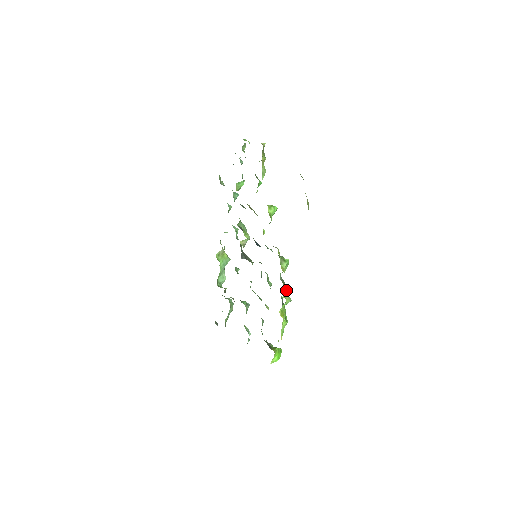
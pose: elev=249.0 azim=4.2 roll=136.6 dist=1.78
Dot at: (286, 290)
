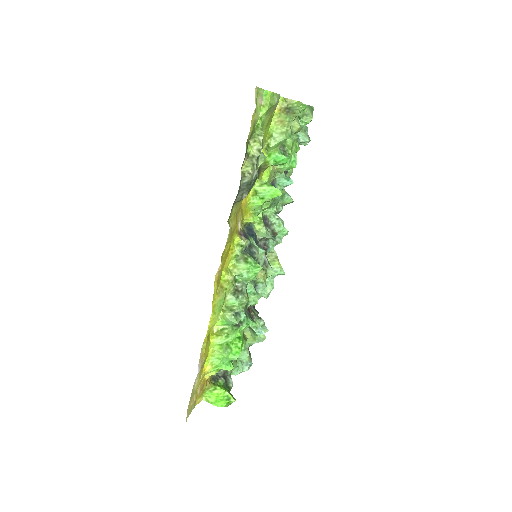
Dot at: (233, 302)
